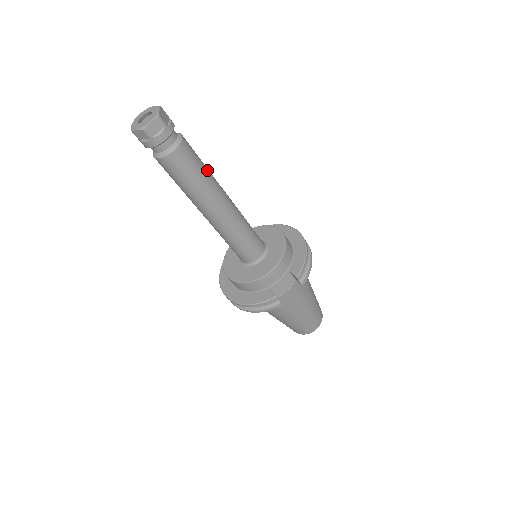
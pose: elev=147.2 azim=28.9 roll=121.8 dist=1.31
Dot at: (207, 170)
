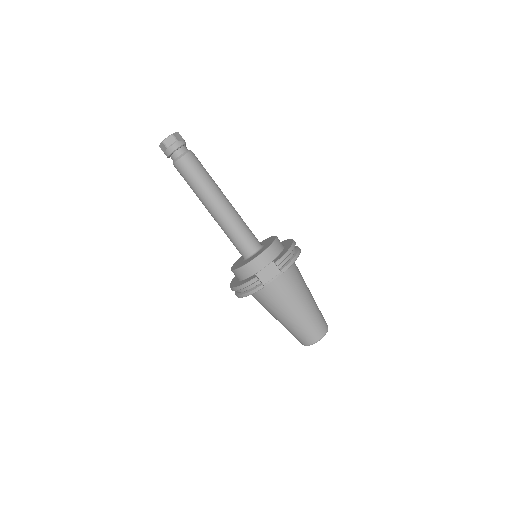
Dot at: (209, 176)
